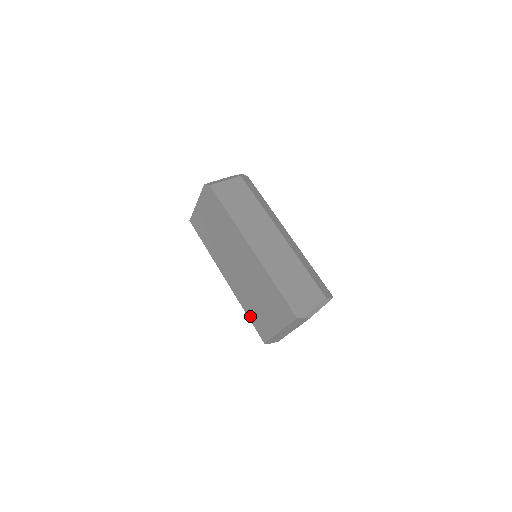
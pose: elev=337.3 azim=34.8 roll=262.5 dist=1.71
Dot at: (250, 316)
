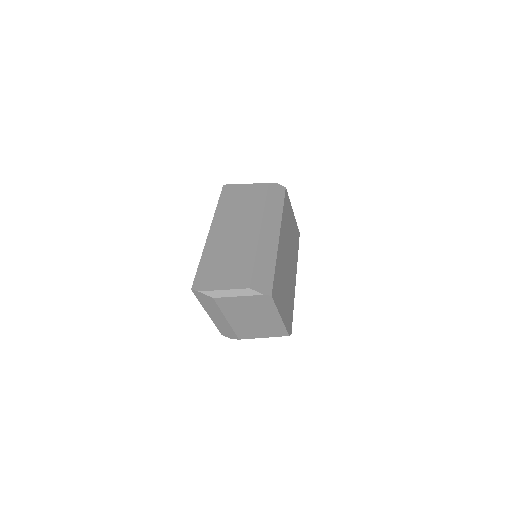
Dot at: occluded
